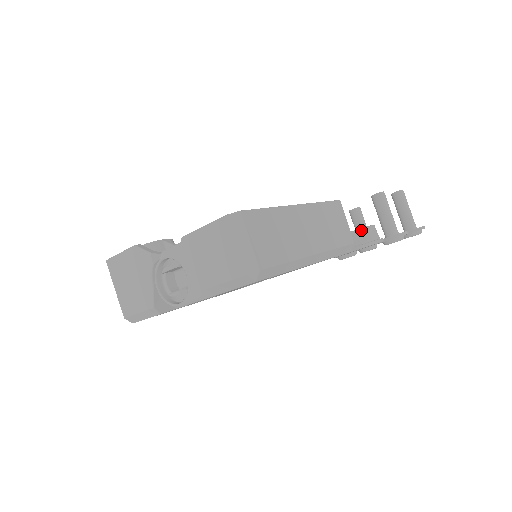
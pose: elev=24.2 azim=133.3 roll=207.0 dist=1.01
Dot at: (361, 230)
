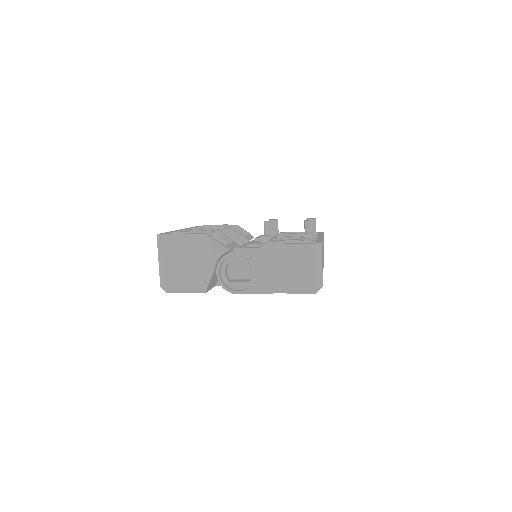
Dot at: occluded
